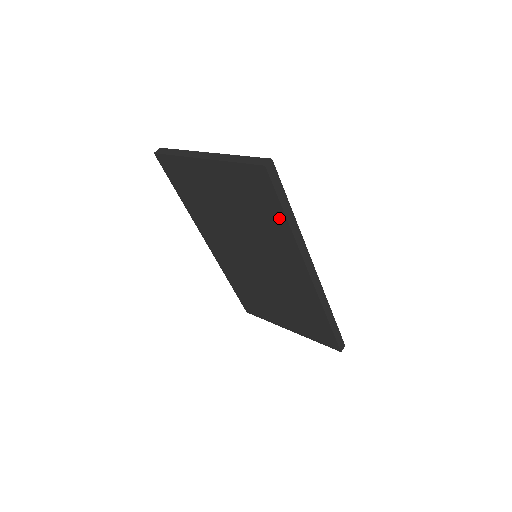
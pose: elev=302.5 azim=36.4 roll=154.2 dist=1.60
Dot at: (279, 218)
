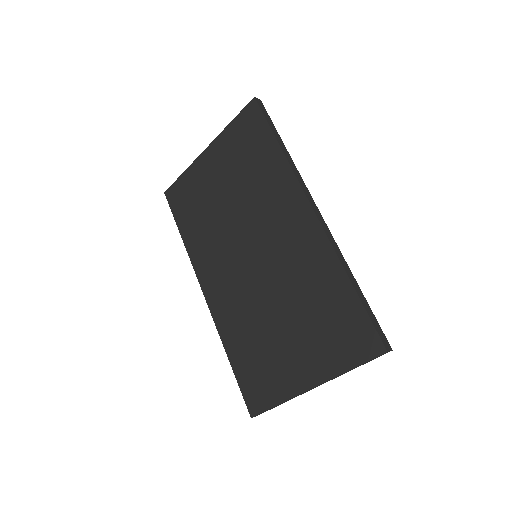
Dot at: (271, 149)
